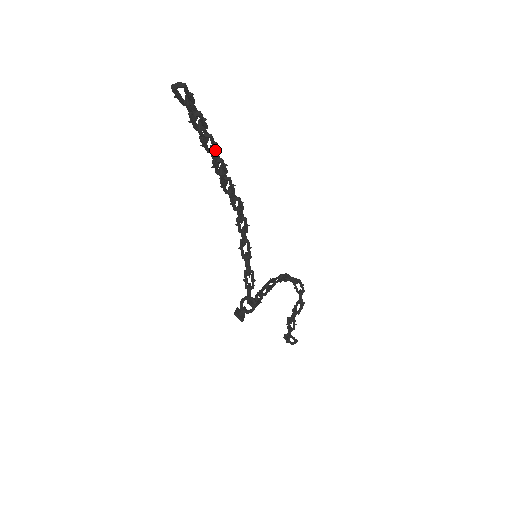
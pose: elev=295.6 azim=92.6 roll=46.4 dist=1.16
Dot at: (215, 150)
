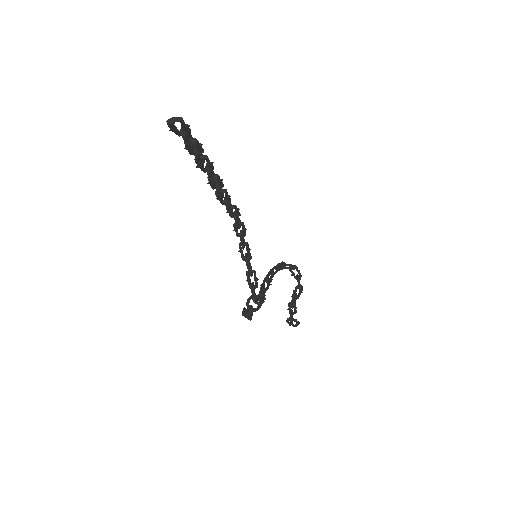
Dot at: (211, 169)
